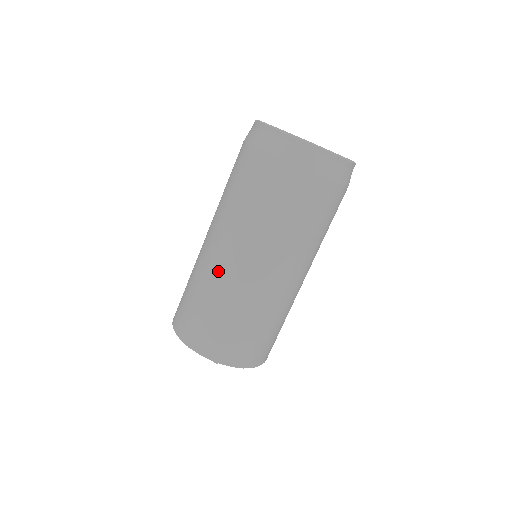
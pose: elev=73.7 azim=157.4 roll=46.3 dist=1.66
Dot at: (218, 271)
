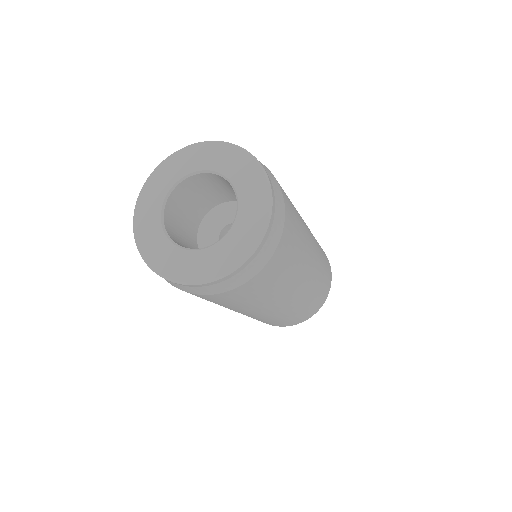
Dot at: occluded
